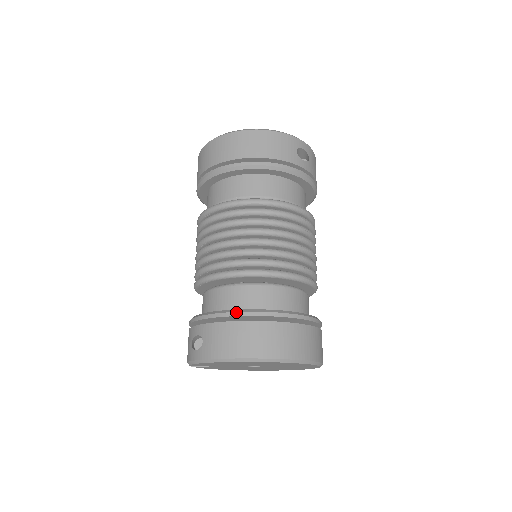
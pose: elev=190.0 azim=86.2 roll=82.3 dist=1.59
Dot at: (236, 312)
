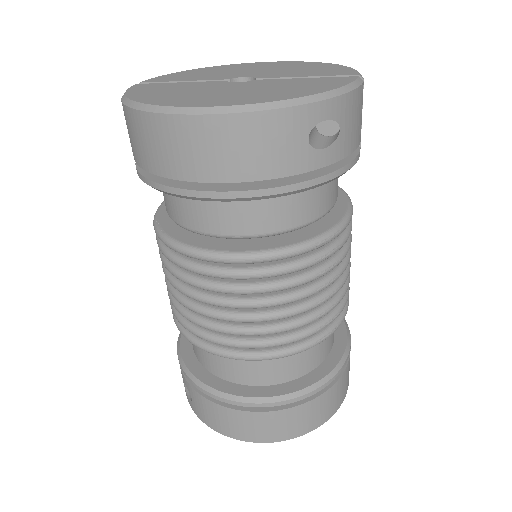
Dot at: (222, 399)
